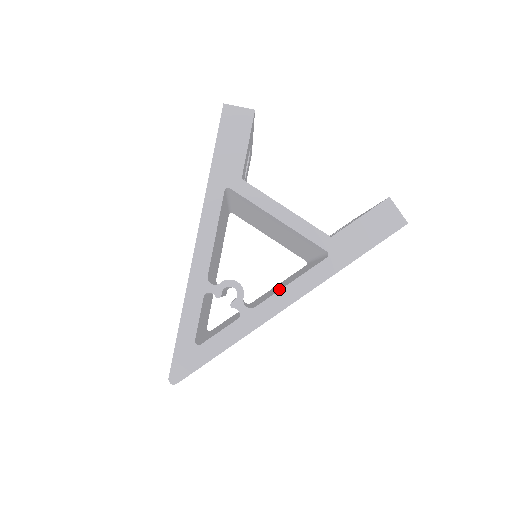
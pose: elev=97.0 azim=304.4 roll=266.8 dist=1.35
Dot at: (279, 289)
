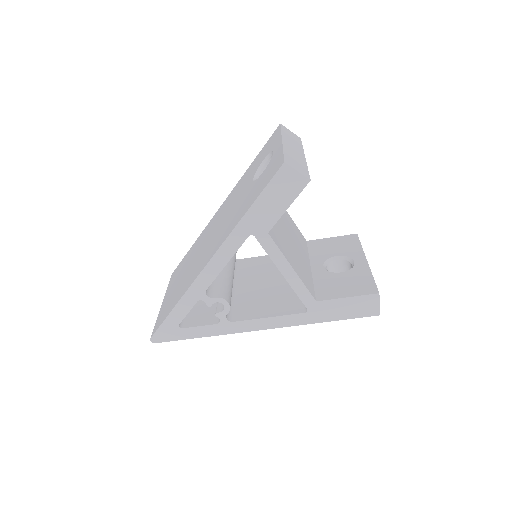
Dot at: (258, 312)
